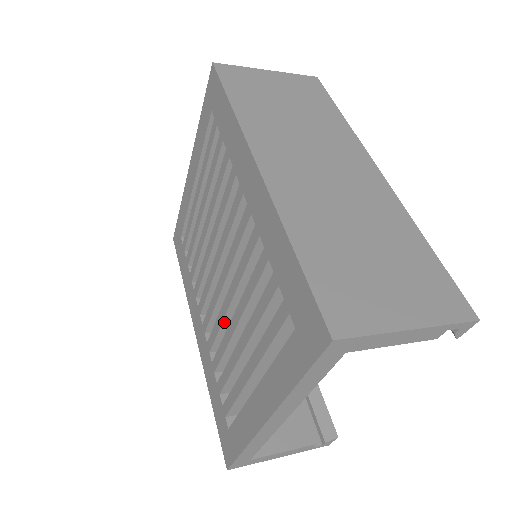
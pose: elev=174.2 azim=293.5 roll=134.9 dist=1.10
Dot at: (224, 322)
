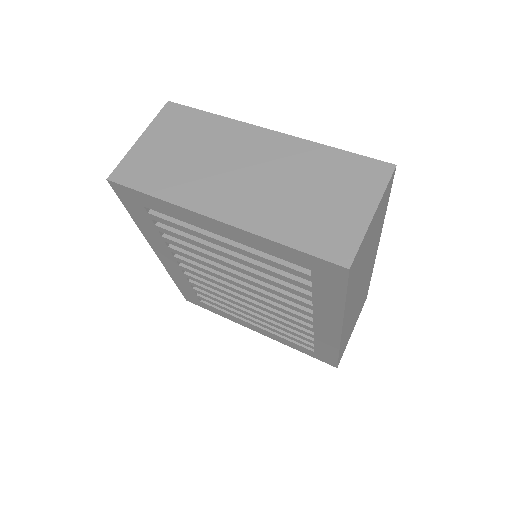
Dot at: (225, 292)
